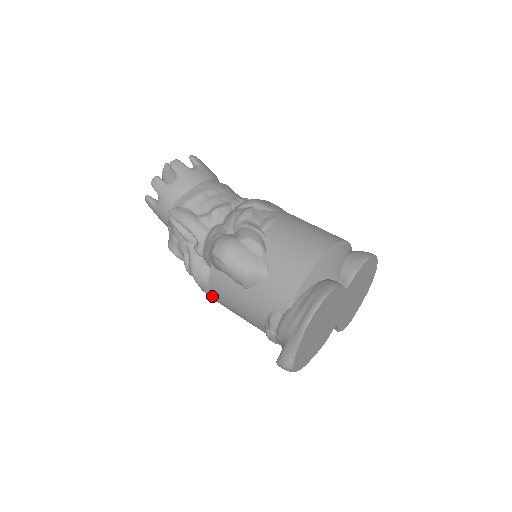
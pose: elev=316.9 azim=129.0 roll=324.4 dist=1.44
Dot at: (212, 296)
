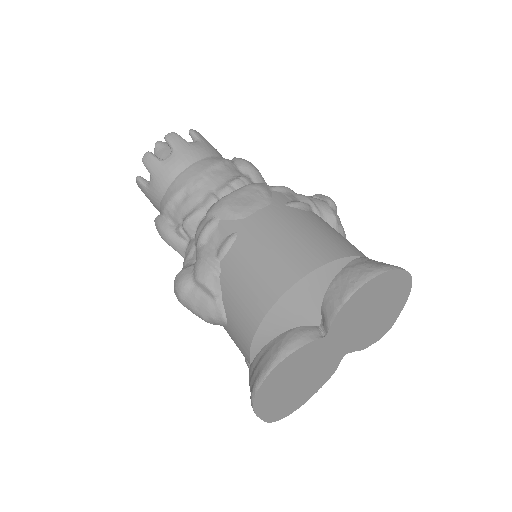
Dot at: occluded
